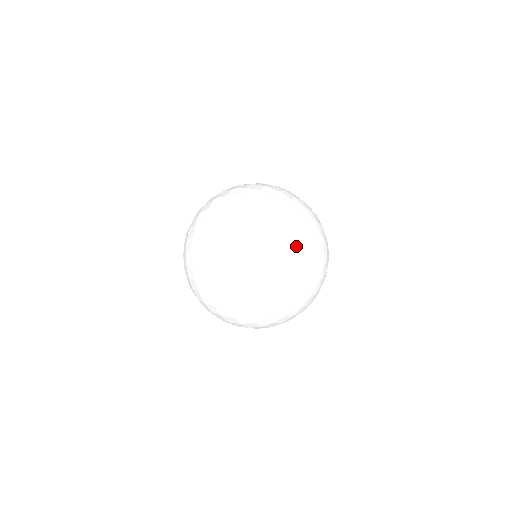
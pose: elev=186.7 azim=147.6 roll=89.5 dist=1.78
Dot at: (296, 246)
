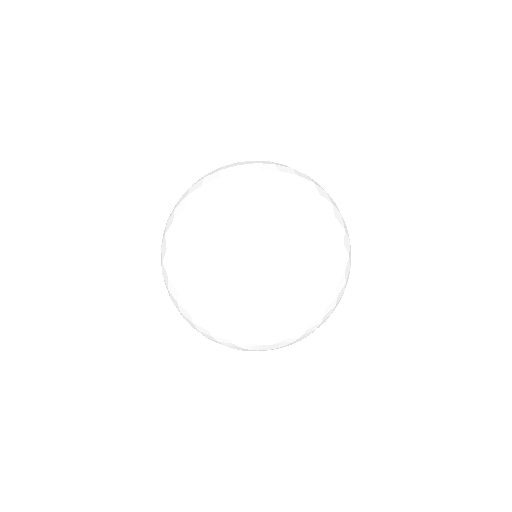
Dot at: (216, 327)
